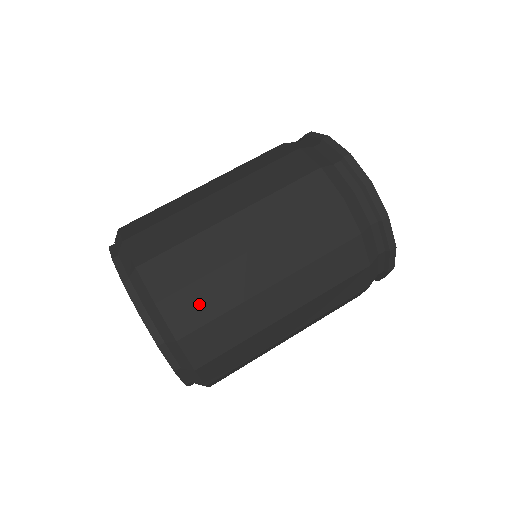
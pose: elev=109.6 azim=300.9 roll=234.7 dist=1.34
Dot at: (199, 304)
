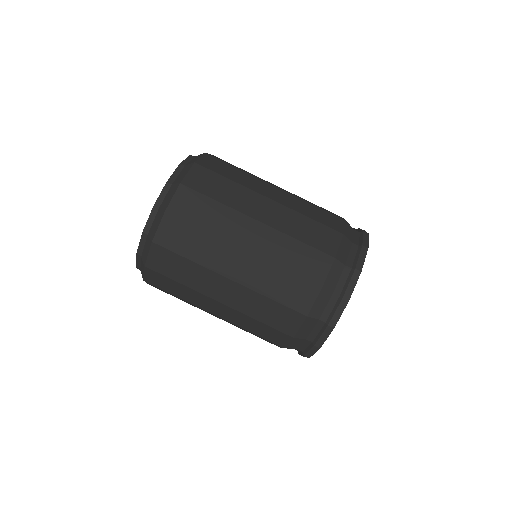
Dot at: (168, 293)
